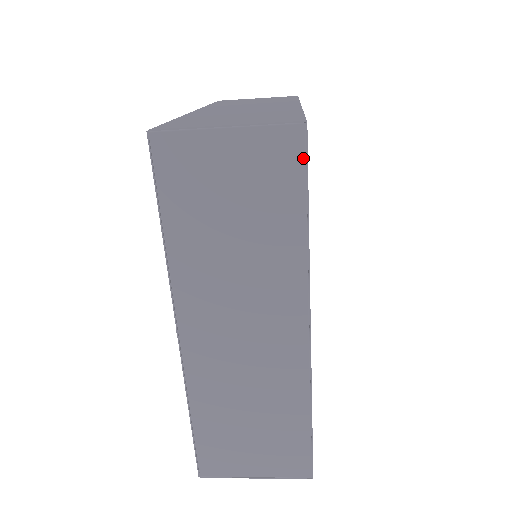
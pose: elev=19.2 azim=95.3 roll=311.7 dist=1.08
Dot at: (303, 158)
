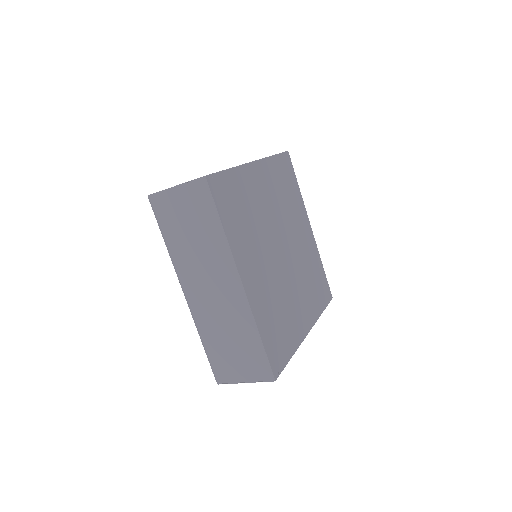
Dot at: (209, 193)
